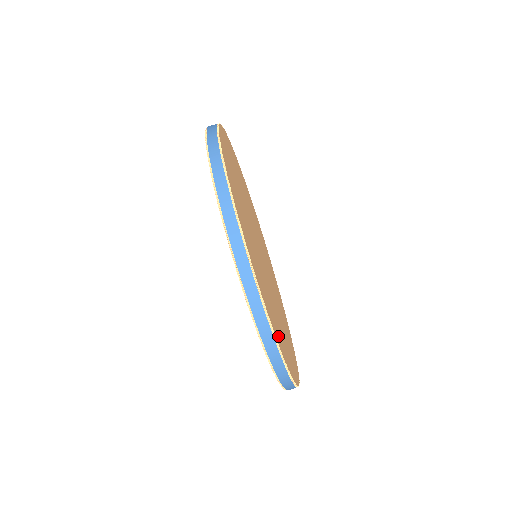
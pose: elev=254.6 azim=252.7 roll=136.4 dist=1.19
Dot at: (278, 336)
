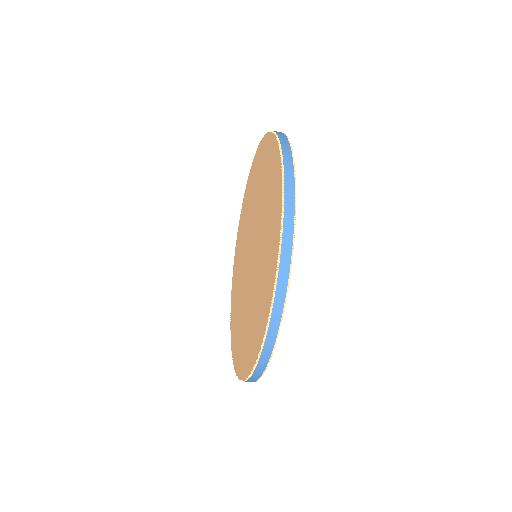
Dot at: occluded
